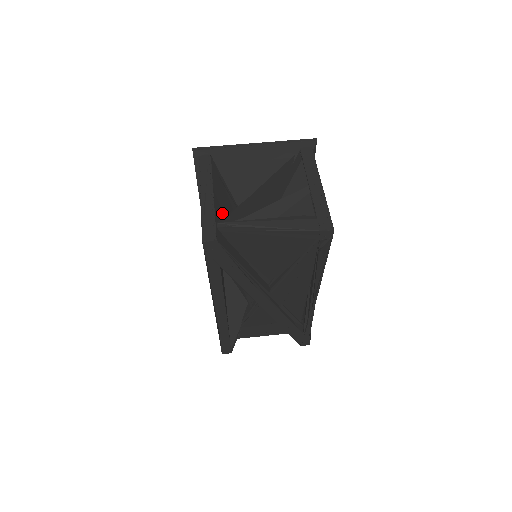
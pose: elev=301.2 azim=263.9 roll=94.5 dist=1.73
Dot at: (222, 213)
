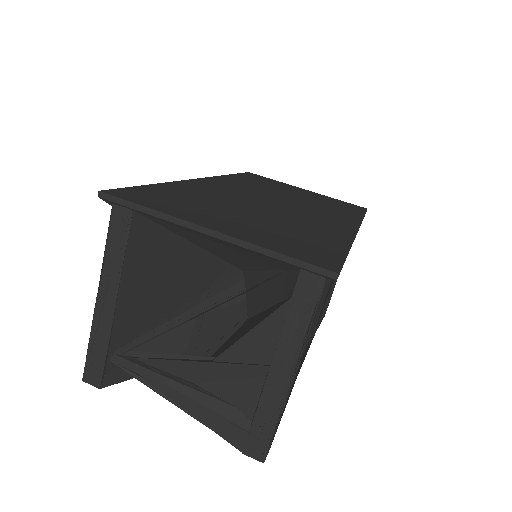
Dot at: (140, 313)
